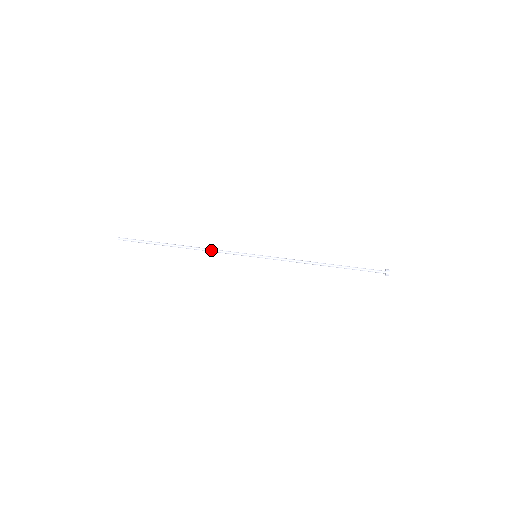
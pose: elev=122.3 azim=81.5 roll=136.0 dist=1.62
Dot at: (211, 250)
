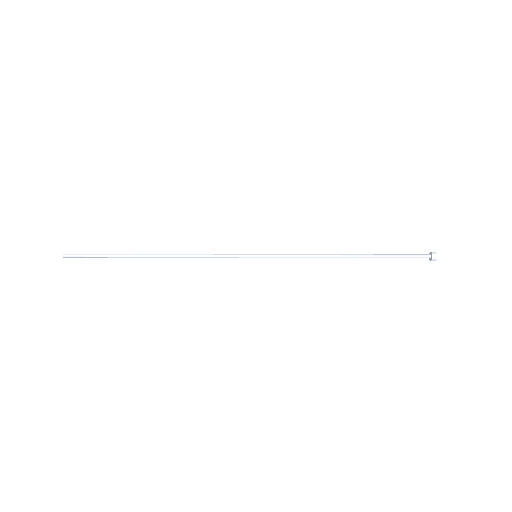
Dot at: (194, 254)
